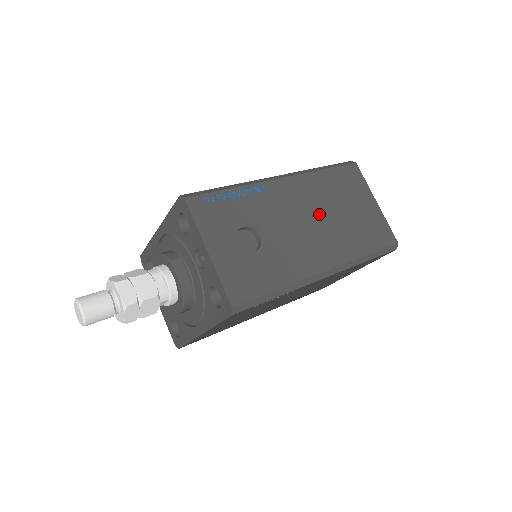
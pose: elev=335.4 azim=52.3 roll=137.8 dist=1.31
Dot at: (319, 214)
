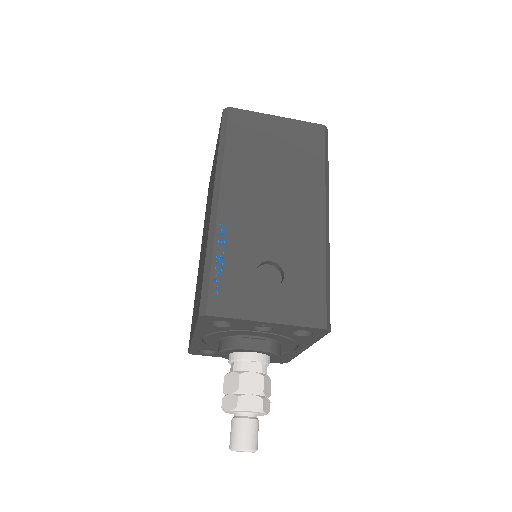
Dot at: (269, 186)
